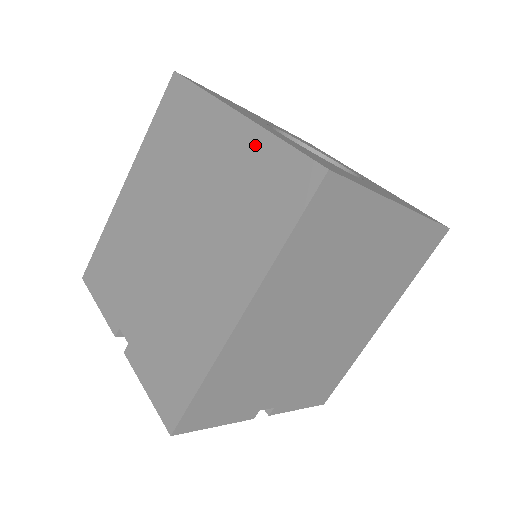
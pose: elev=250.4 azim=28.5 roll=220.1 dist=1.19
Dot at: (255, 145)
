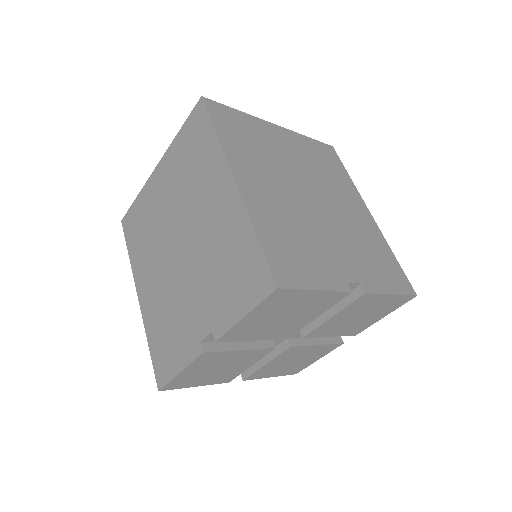
Dot at: (173, 152)
